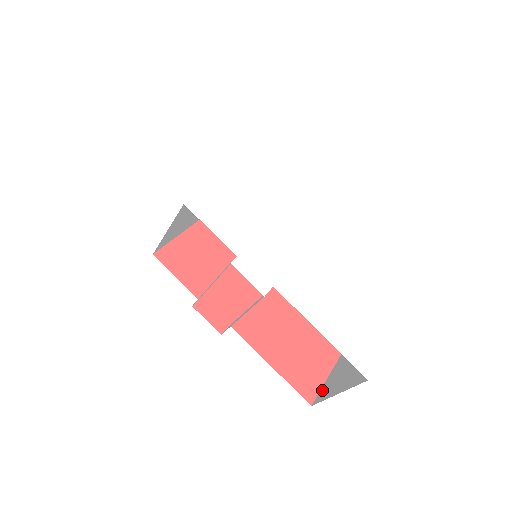
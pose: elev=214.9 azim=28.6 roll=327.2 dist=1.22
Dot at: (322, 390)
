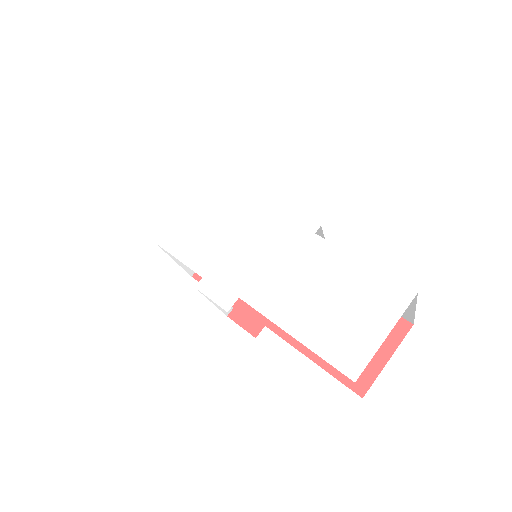
Dot at: (374, 379)
